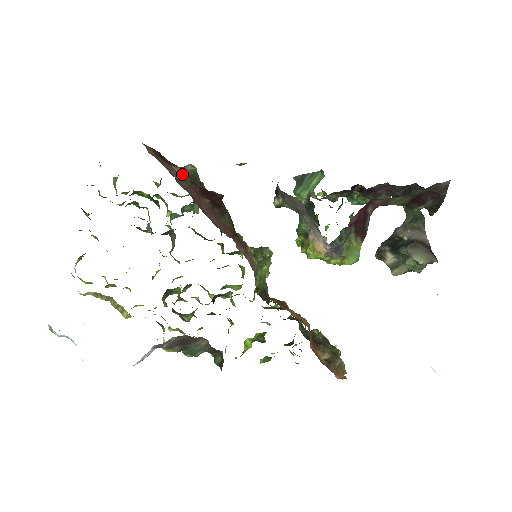
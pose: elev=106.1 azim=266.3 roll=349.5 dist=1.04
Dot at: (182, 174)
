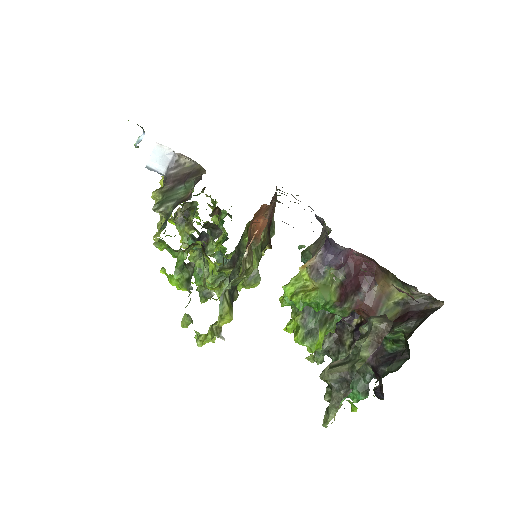
Dot at: occluded
